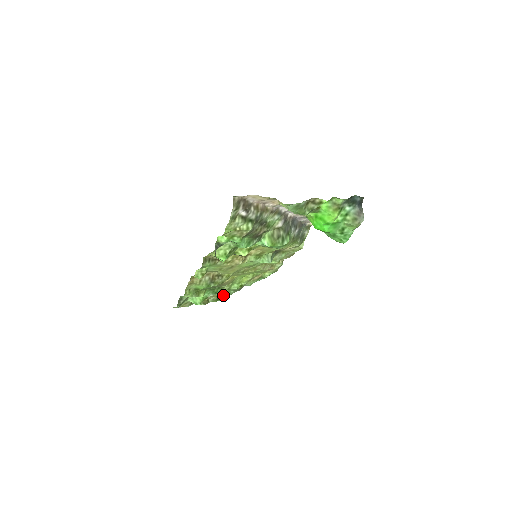
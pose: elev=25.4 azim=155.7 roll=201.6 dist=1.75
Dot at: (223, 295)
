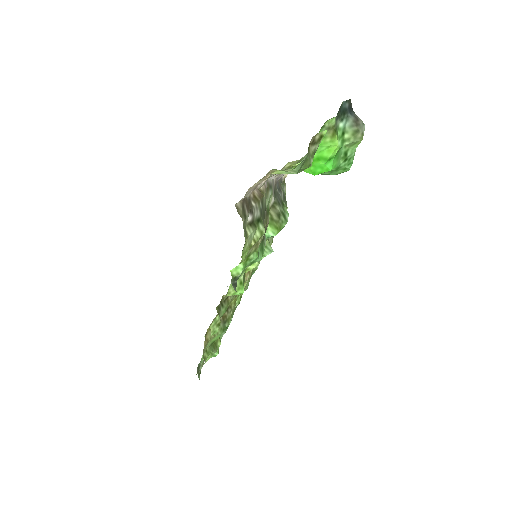
Dot at: occluded
